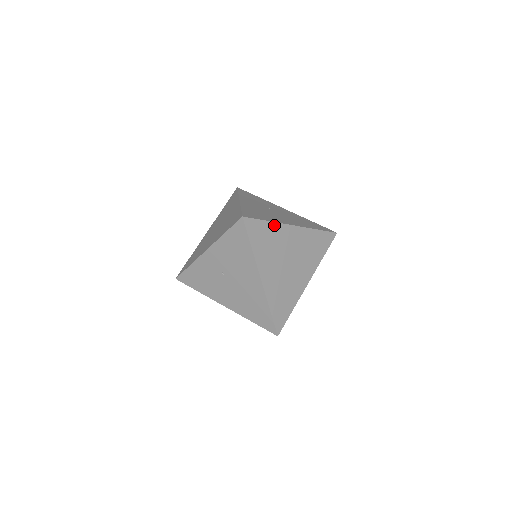
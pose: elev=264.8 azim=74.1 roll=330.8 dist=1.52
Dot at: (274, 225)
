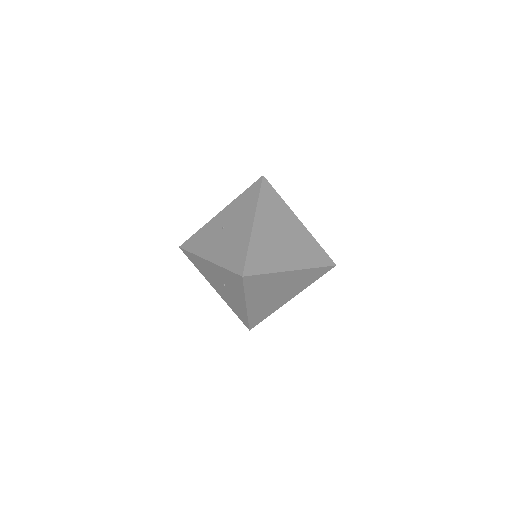
Dot at: (284, 204)
